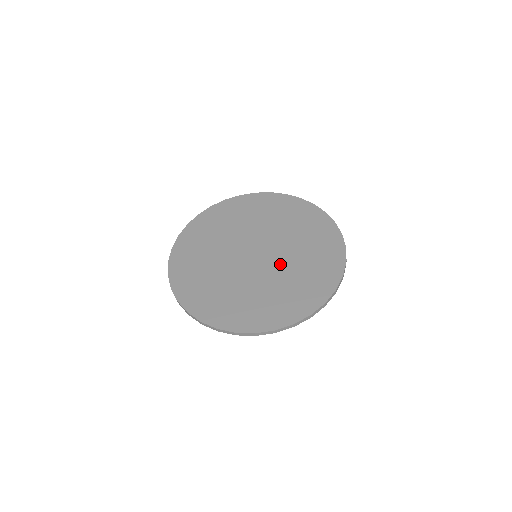
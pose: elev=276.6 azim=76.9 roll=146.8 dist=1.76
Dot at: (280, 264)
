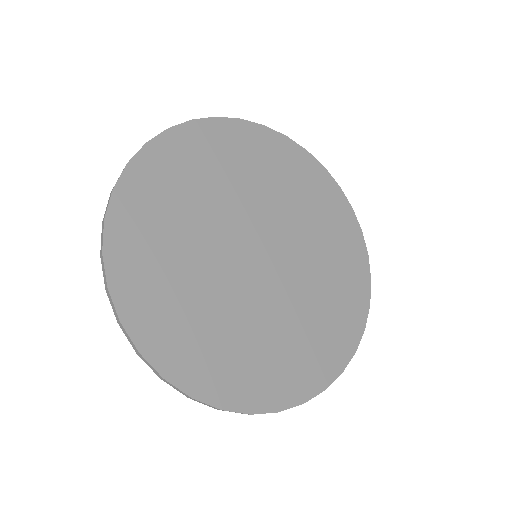
Dot at: (274, 301)
